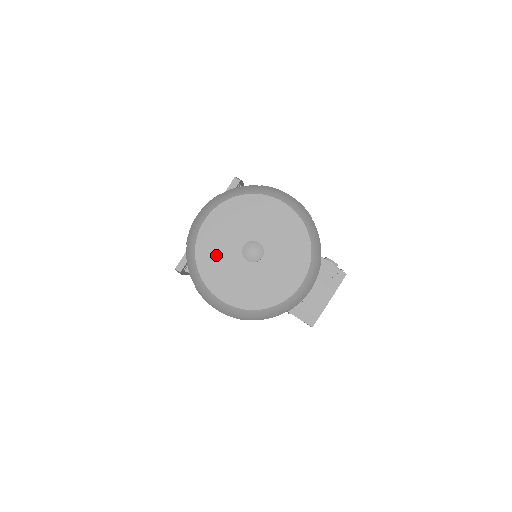
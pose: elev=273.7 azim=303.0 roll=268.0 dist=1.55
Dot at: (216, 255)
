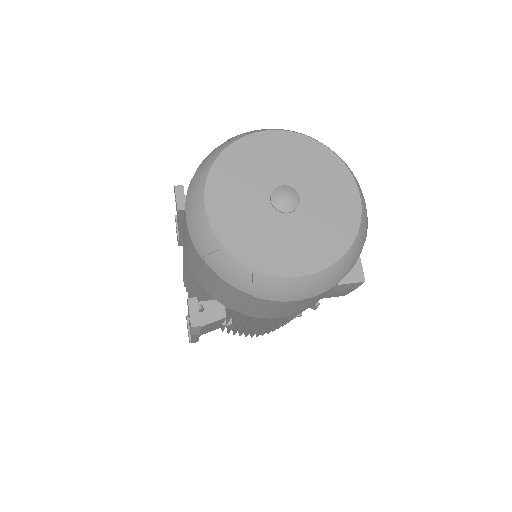
Dot at: (250, 233)
